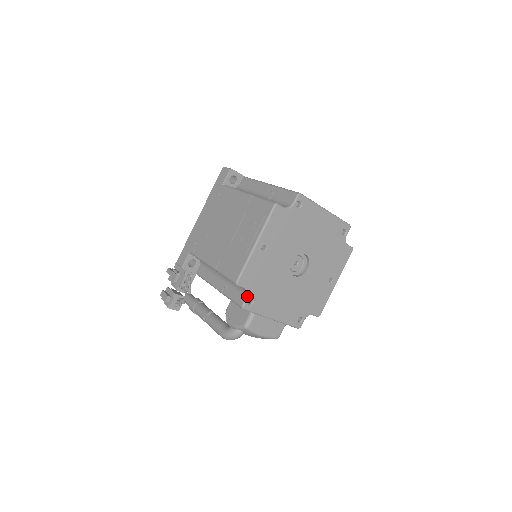
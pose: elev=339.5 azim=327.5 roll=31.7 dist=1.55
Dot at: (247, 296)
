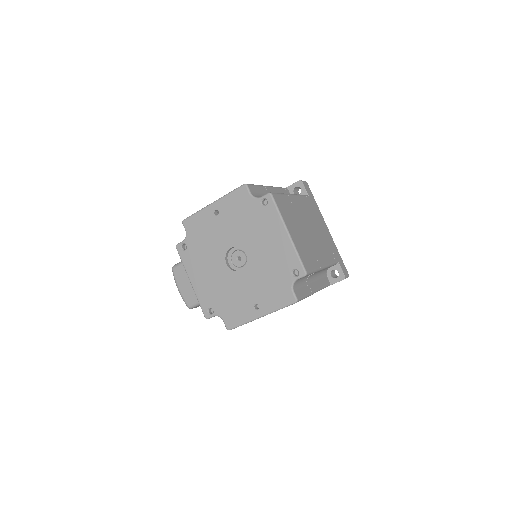
Dot at: (184, 240)
